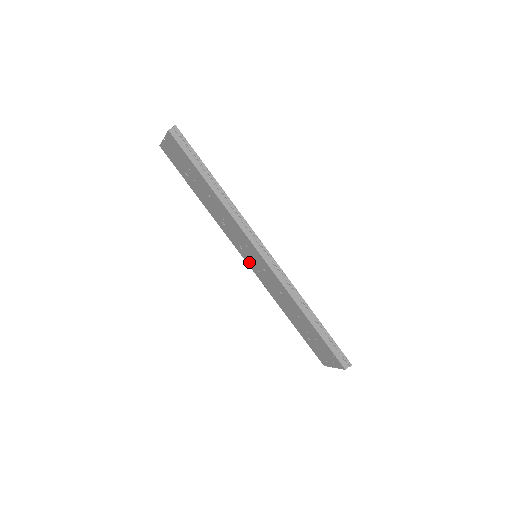
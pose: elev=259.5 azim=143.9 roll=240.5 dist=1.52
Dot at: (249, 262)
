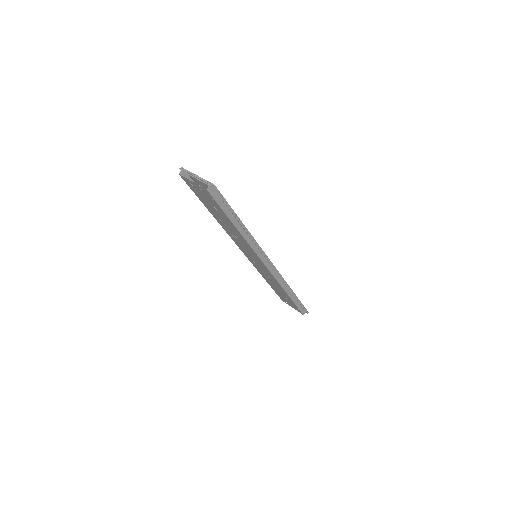
Dot at: (246, 255)
